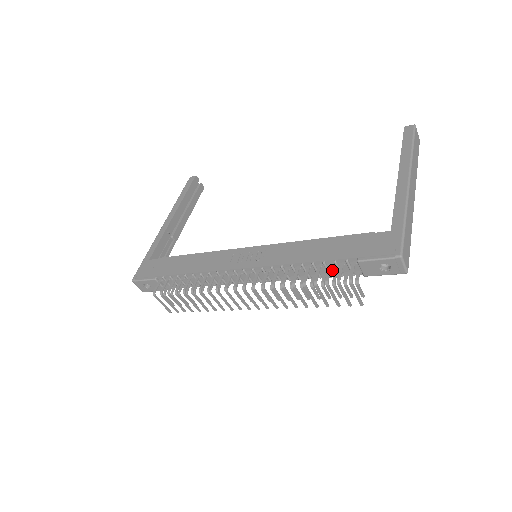
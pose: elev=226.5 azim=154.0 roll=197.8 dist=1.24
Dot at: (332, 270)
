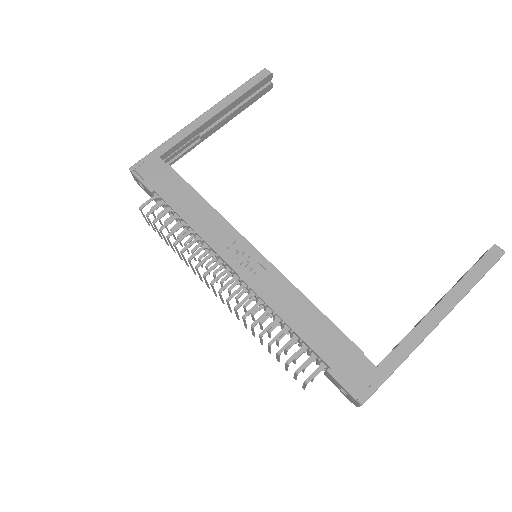
Dot at: occluded
